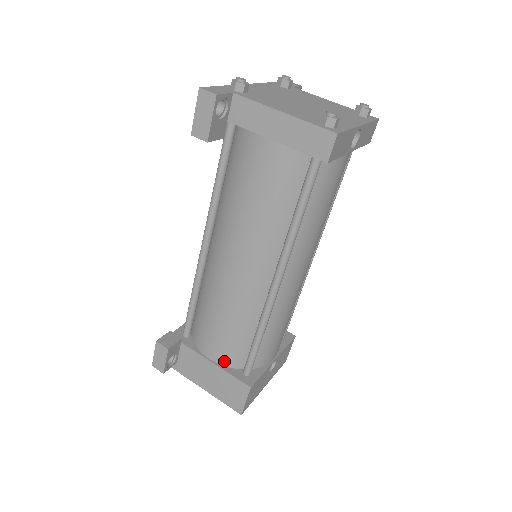
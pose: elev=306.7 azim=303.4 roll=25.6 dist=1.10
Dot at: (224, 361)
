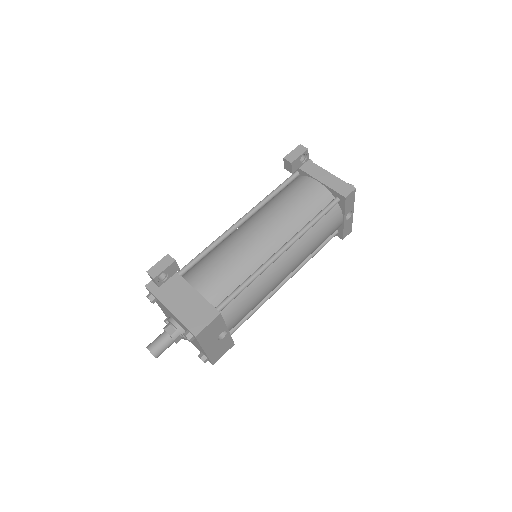
Dot at: (206, 293)
